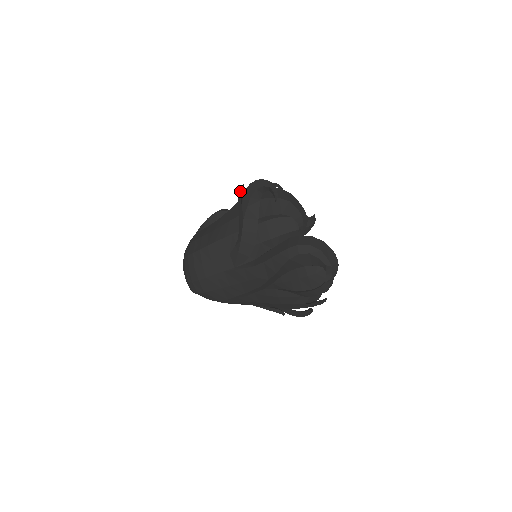
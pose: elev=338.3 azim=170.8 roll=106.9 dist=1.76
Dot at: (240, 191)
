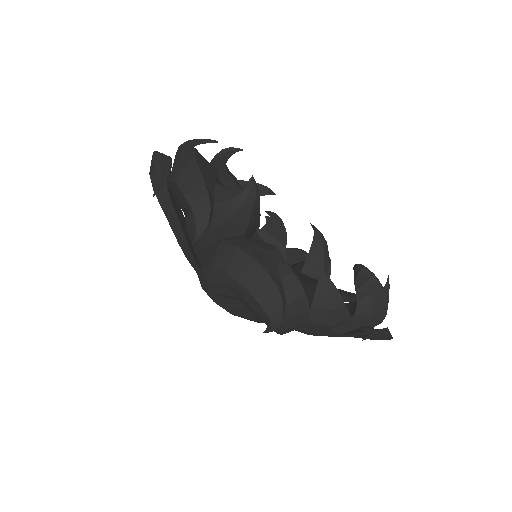
Dot at: occluded
